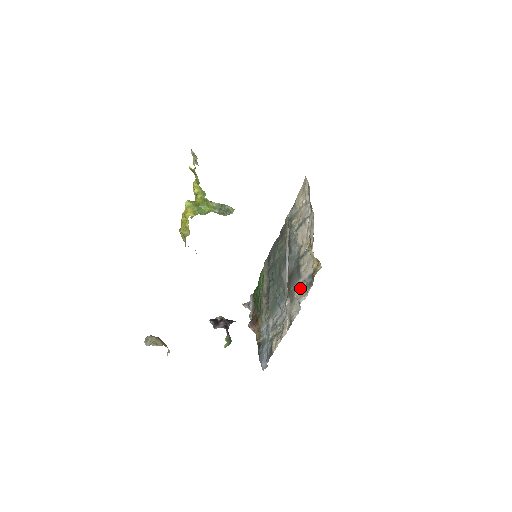
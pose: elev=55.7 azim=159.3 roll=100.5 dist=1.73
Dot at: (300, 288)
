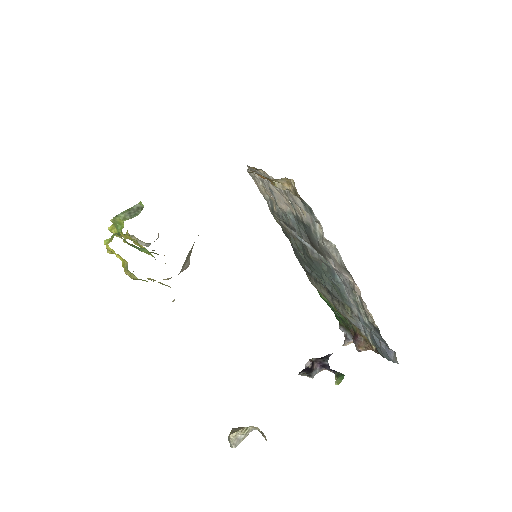
Dot at: (318, 233)
